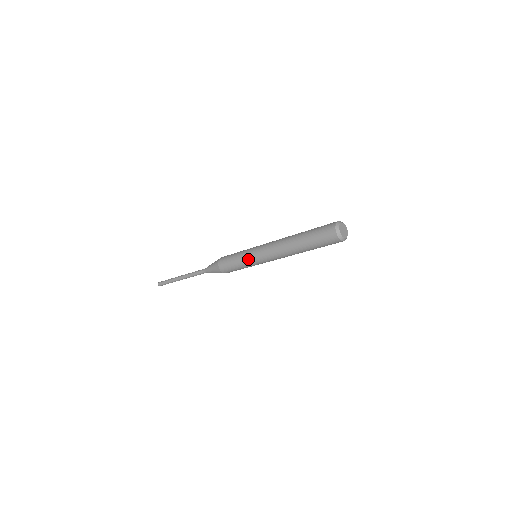
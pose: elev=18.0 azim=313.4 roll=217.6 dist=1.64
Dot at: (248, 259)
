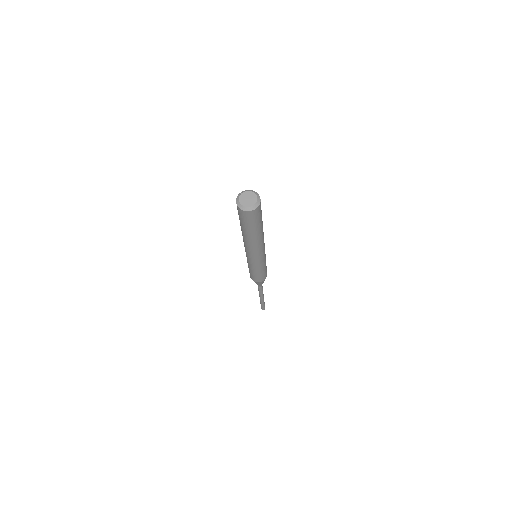
Dot at: (252, 265)
